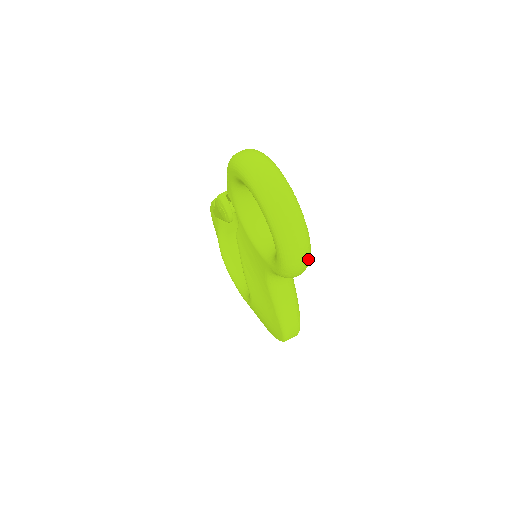
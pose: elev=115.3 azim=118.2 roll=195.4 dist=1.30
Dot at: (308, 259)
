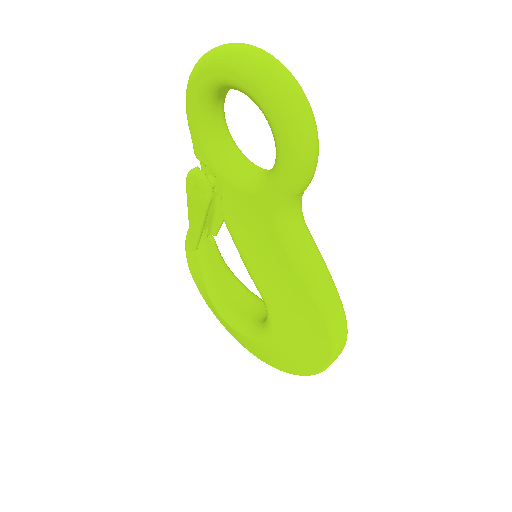
Dot at: (315, 125)
